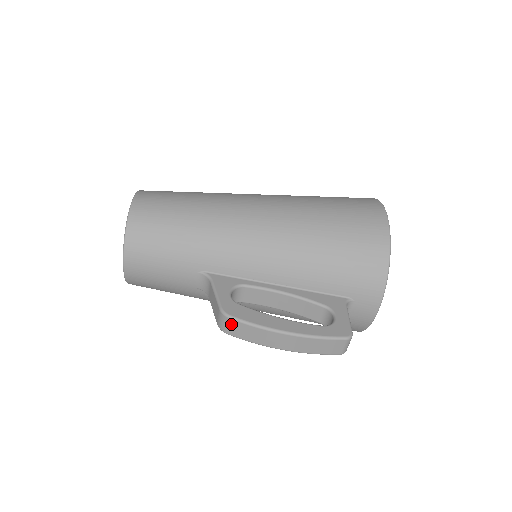
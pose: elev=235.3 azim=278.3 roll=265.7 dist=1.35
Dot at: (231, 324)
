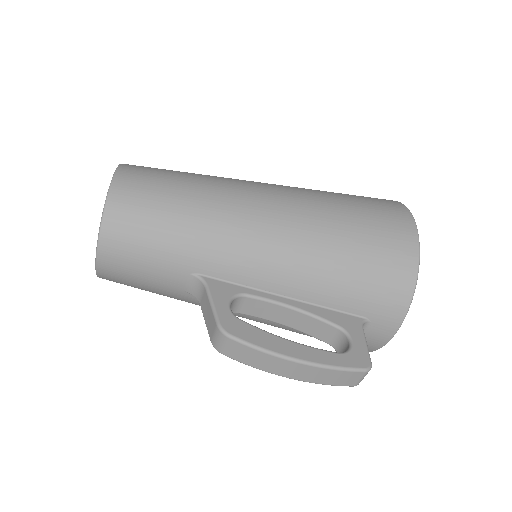
Dot at: (230, 344)
